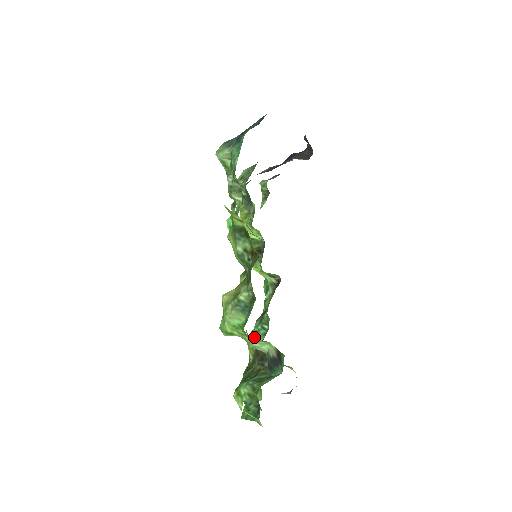
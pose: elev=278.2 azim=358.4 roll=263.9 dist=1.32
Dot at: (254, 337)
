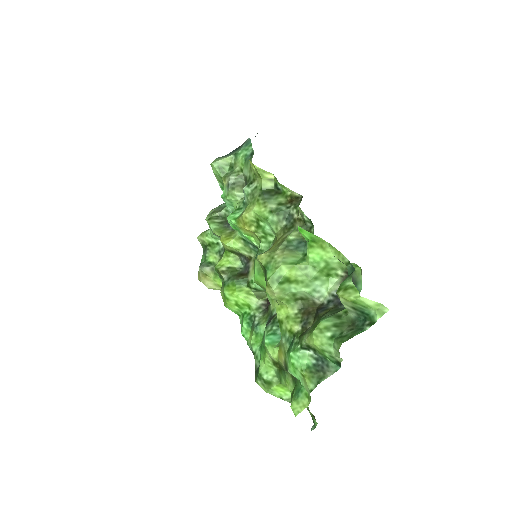
Dot at: (271, 340)
